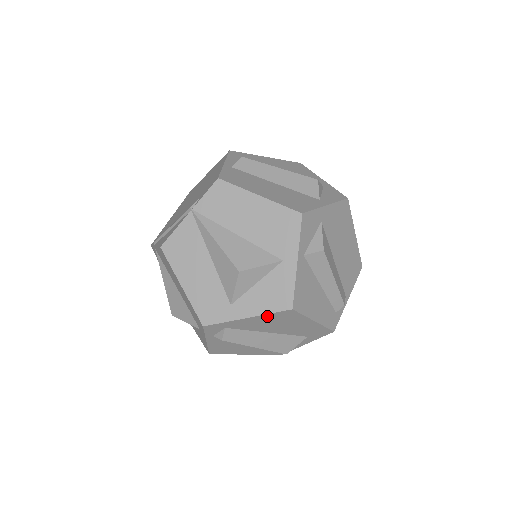
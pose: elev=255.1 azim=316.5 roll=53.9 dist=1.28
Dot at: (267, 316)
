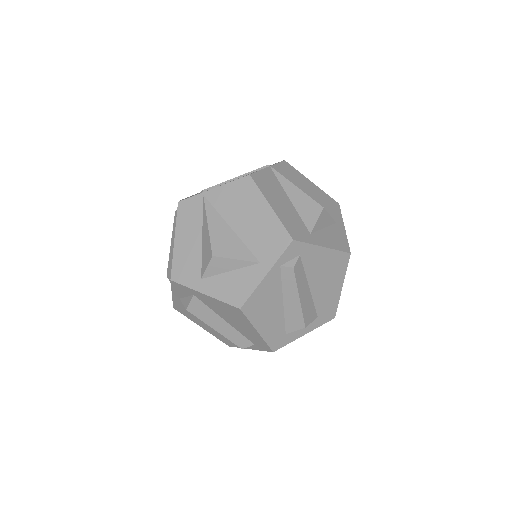
Dot at: (333, 254)
